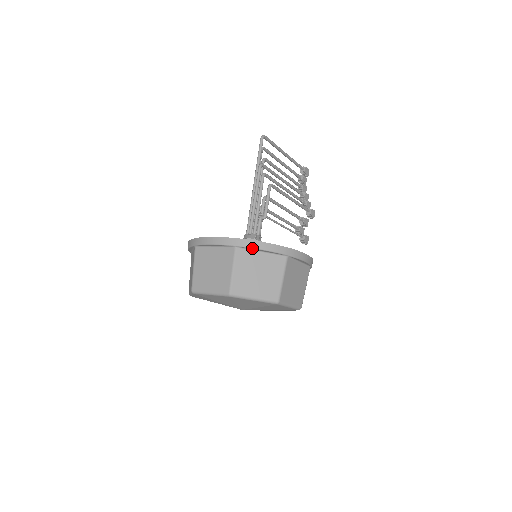
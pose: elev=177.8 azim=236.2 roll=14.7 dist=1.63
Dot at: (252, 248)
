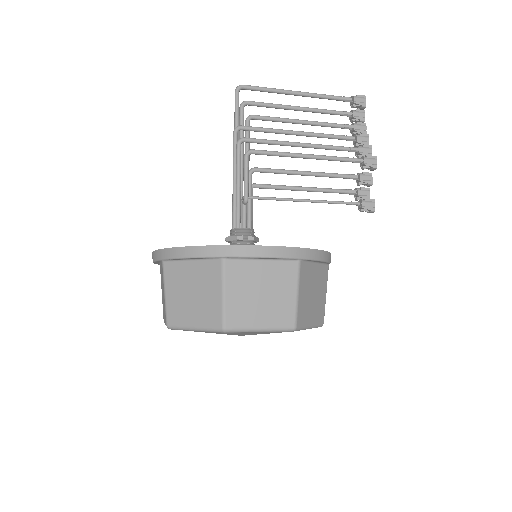
Dot at: (174, 259)
